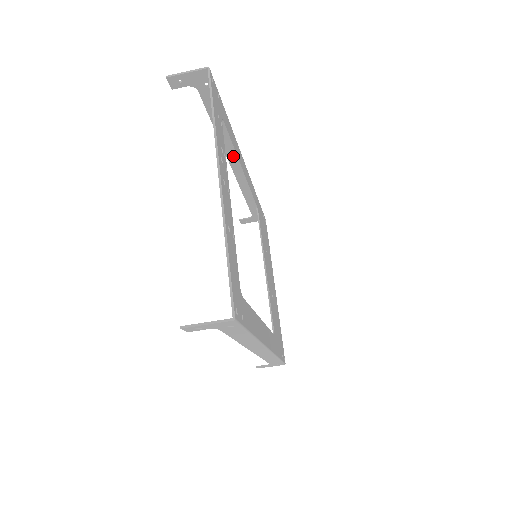
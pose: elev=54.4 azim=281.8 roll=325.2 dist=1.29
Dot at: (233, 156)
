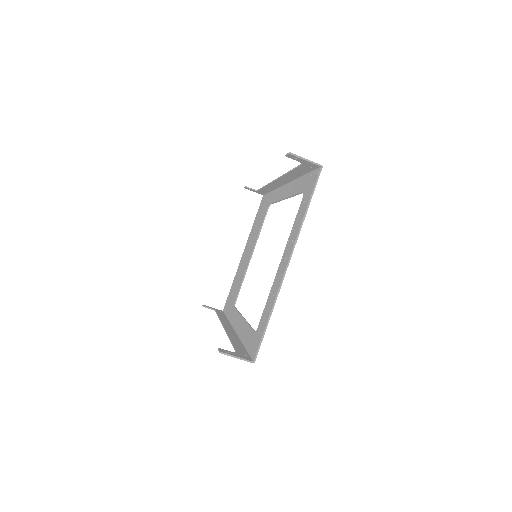
Dot at: (283, 180)
